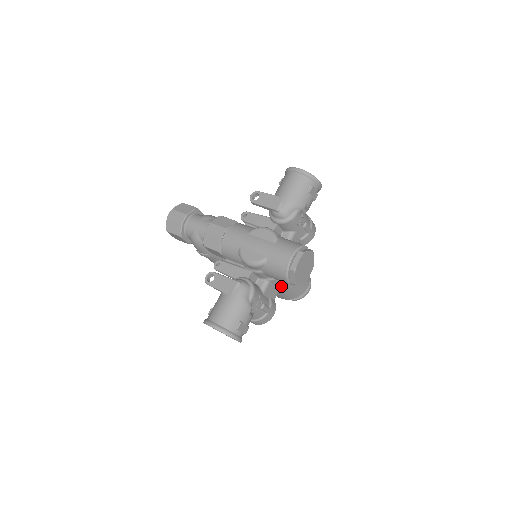
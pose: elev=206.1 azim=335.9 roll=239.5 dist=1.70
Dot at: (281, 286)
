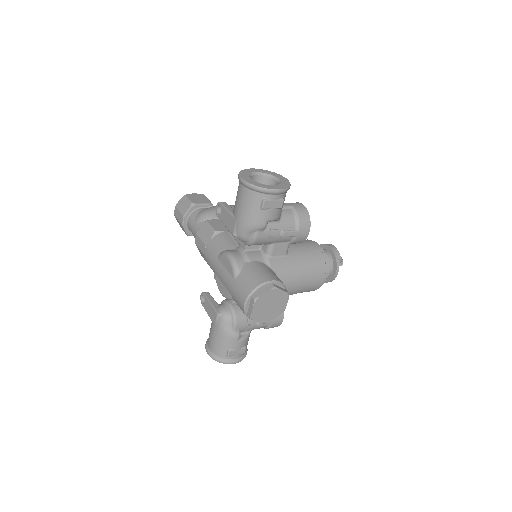
Dot at: occluded
